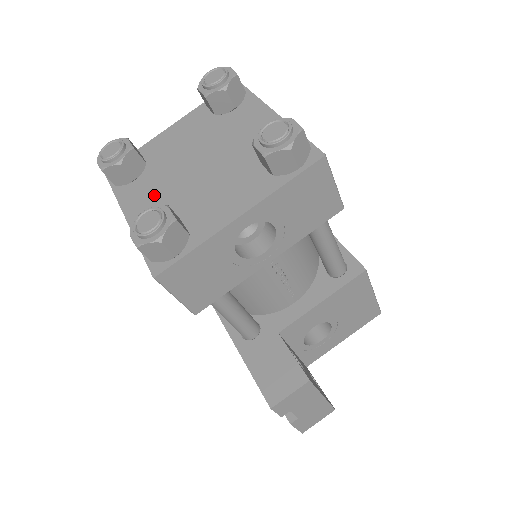
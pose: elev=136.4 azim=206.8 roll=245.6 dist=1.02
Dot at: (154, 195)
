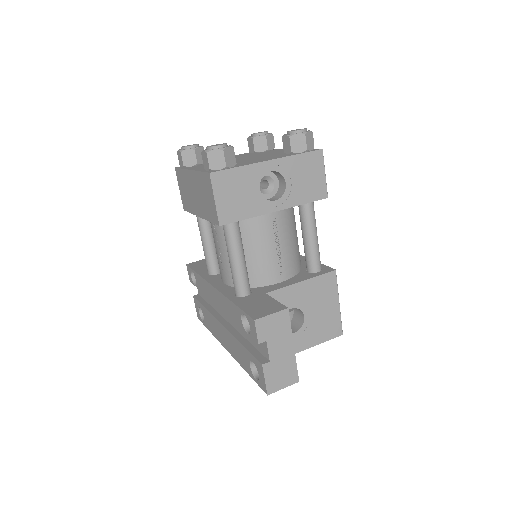
Dot at: occluded
